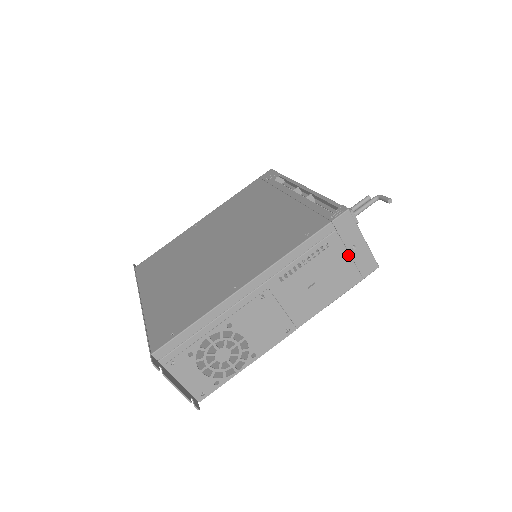
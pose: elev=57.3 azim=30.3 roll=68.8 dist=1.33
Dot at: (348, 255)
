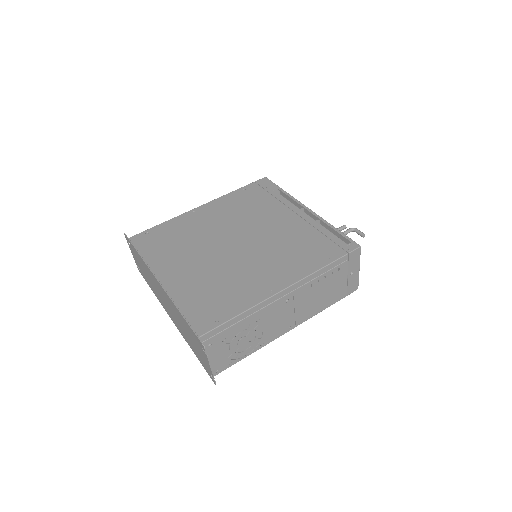
Dot at: (346, 278)
